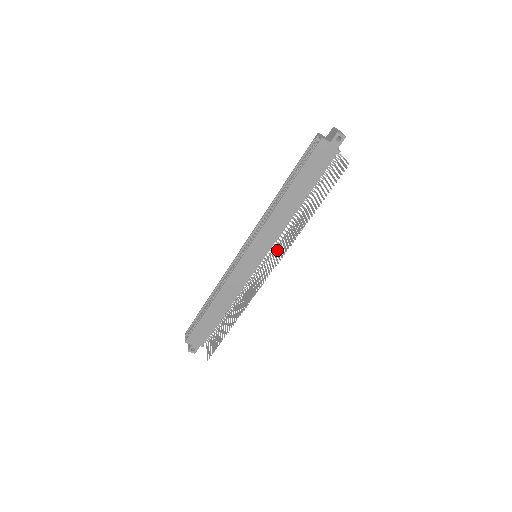
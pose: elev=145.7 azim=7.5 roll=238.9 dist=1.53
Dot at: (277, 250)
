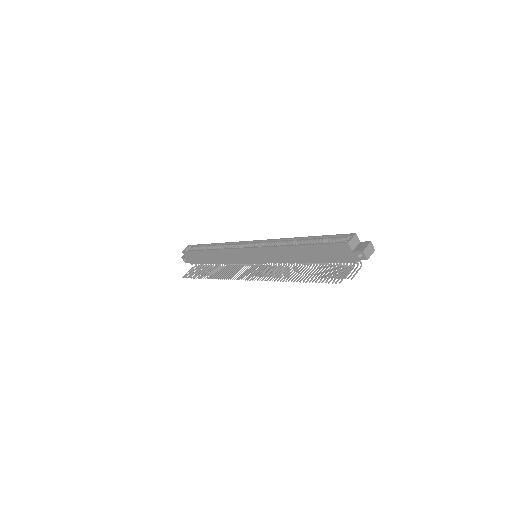
Dot at: occluded
